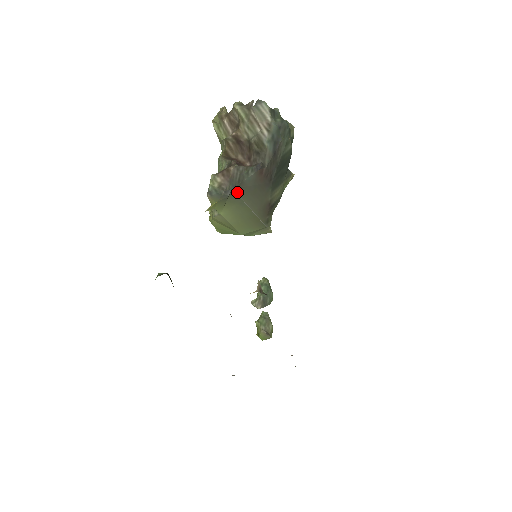
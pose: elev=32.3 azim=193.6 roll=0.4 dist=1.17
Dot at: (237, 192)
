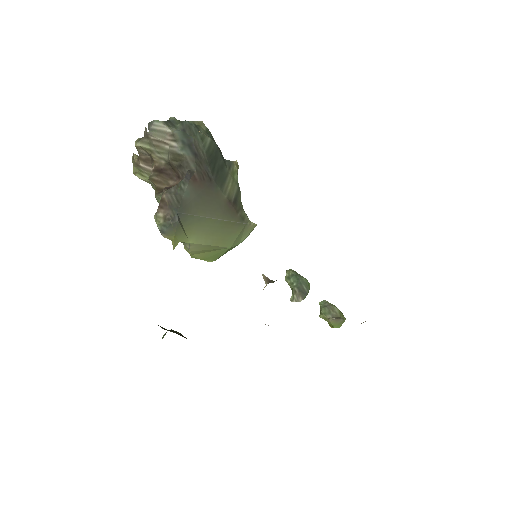
Dot at: (185, 212)
